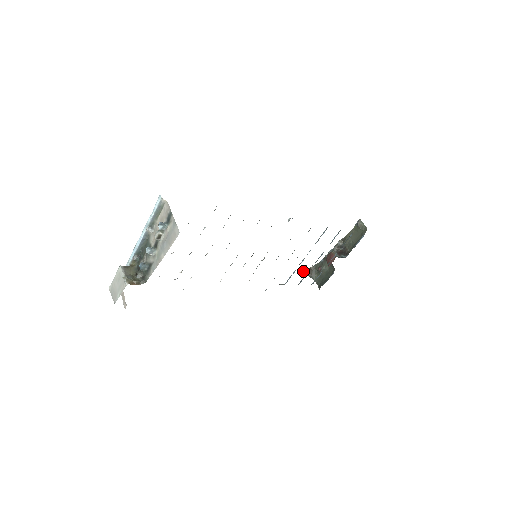
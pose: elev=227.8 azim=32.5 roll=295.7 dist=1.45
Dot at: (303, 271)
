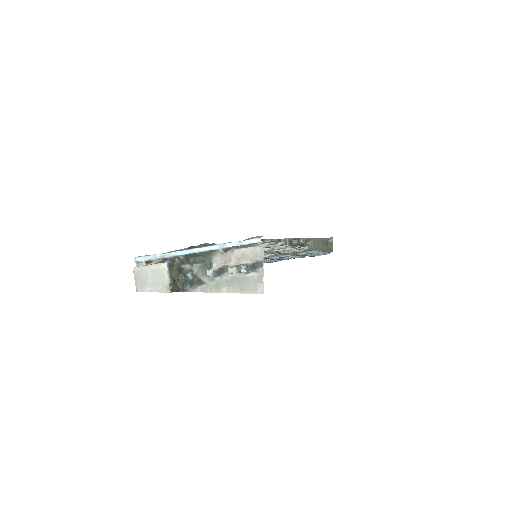
Dot at: occluded
